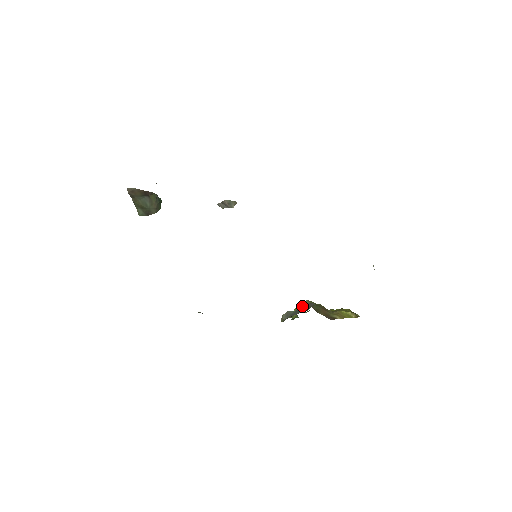
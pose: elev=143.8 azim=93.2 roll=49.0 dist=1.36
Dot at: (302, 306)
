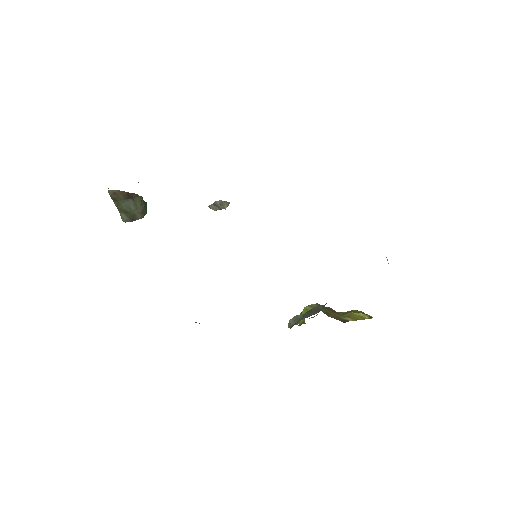
Dot at: occluded
